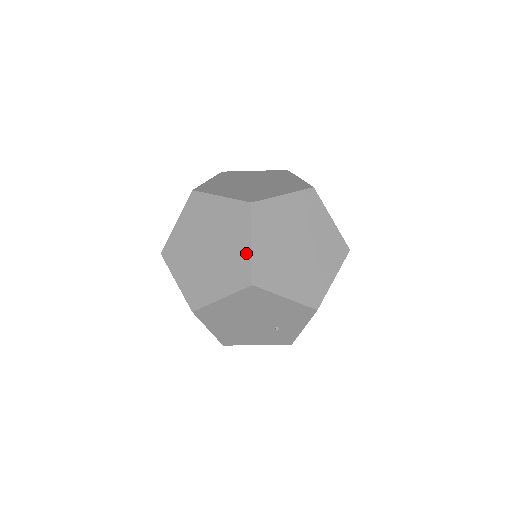
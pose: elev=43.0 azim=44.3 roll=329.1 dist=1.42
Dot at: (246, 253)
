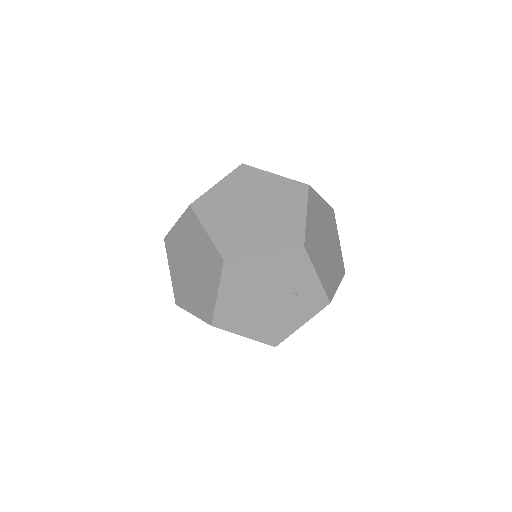
Dot at: (207, 242)
